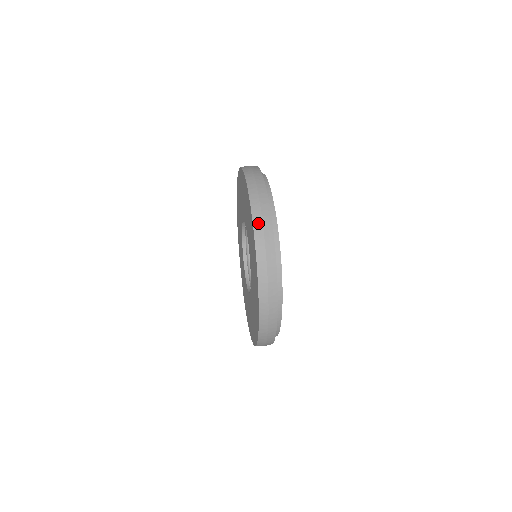
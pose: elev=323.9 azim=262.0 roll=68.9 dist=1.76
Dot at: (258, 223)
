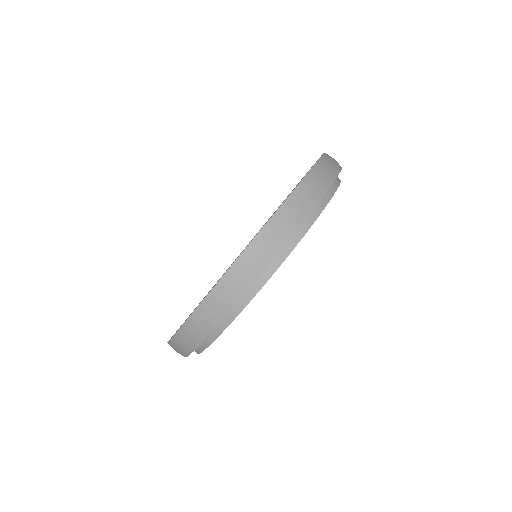
Dot at: (286, 211)
